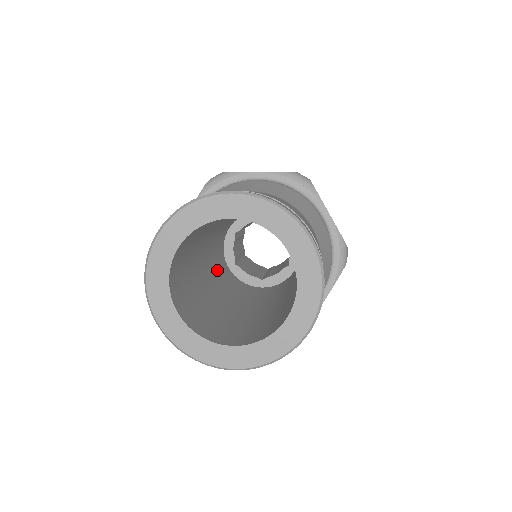
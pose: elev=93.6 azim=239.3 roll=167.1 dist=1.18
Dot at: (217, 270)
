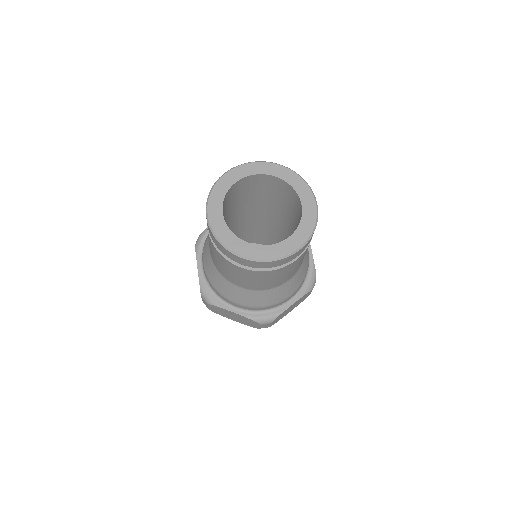
Dot at: occluded
